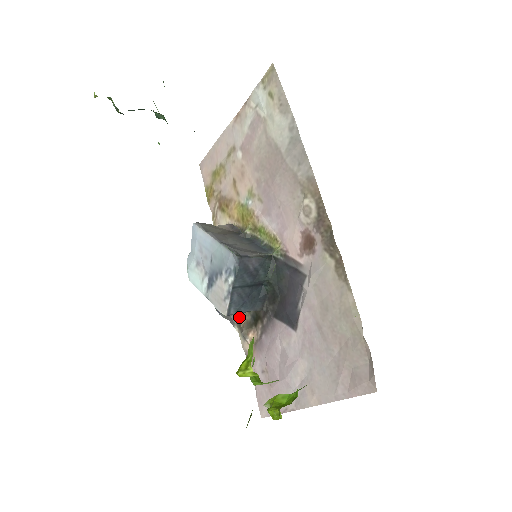
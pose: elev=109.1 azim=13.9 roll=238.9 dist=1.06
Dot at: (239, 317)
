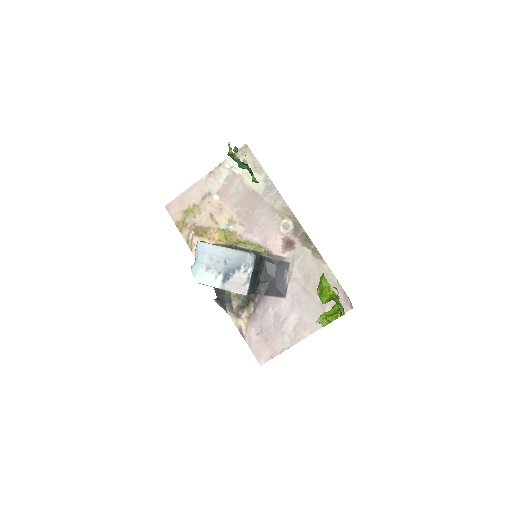
Dot at: (231, 304)
